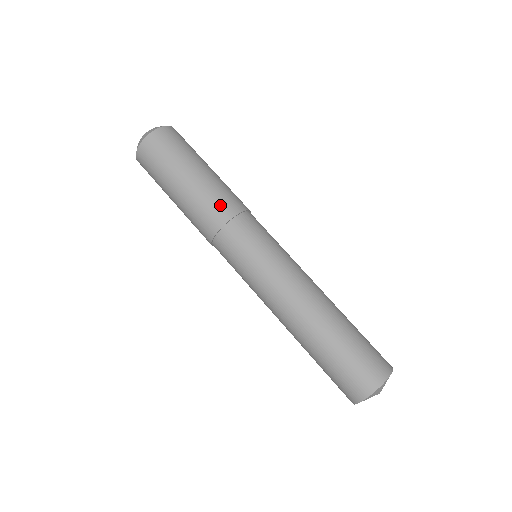
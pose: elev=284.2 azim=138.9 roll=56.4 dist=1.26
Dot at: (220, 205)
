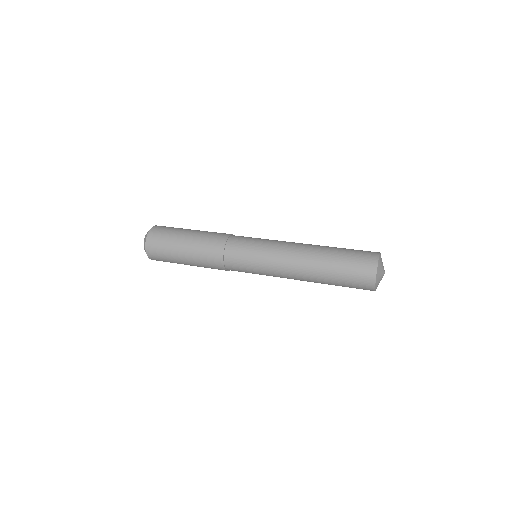
Dot at: (218, 234)
